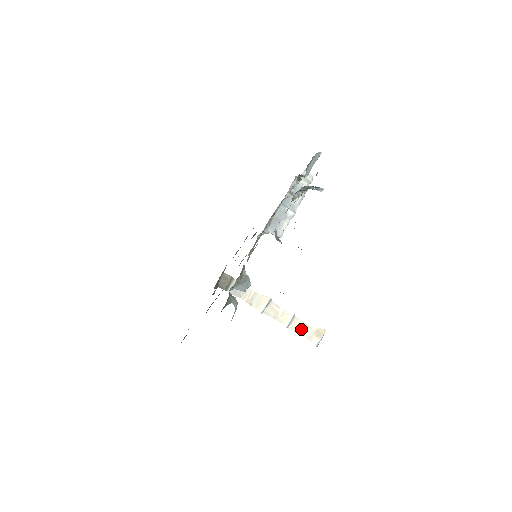
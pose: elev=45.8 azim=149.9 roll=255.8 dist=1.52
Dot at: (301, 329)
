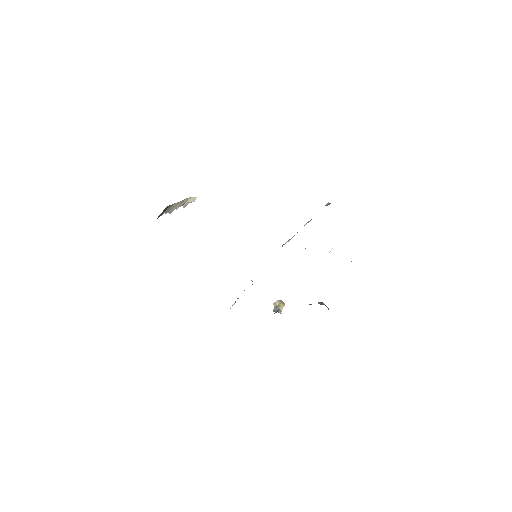
Dot at: occluded
